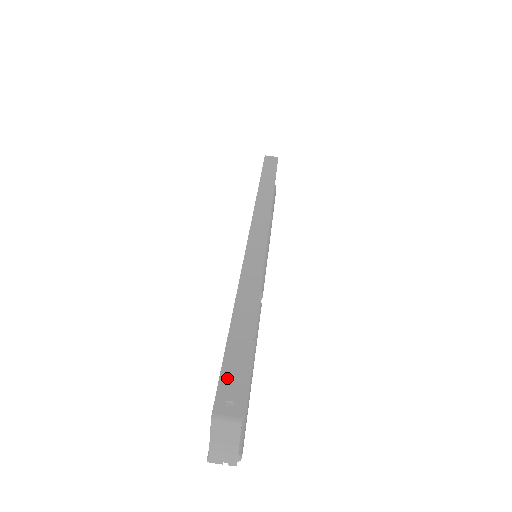
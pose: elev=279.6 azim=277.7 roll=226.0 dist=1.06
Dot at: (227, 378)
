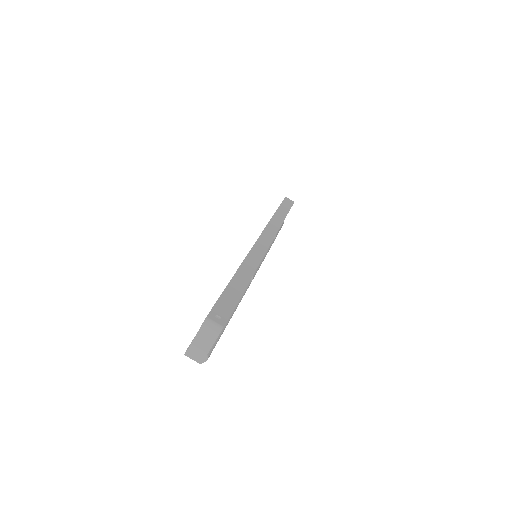
Dot at: (220, 305)
